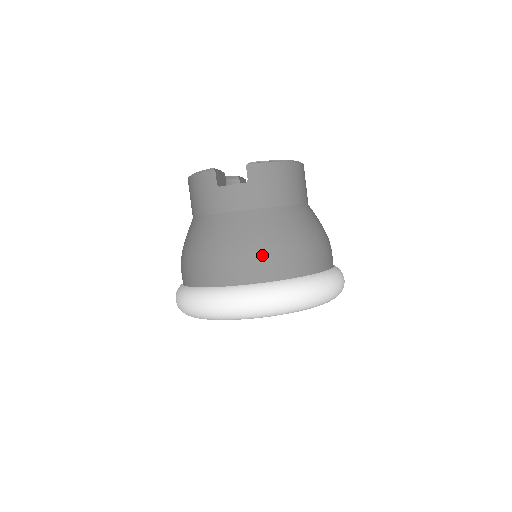
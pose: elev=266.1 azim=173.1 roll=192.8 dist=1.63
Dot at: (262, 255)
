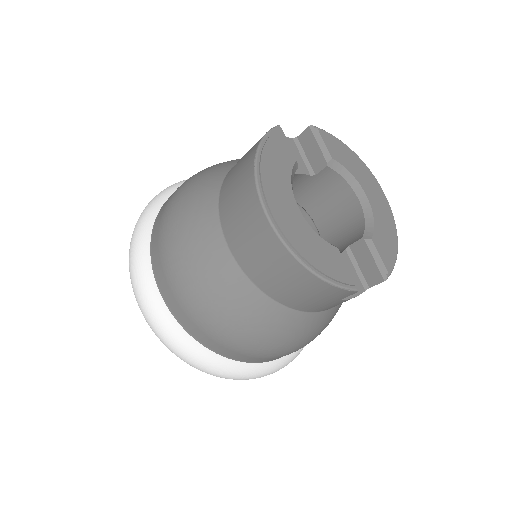
Dot at: occluded
